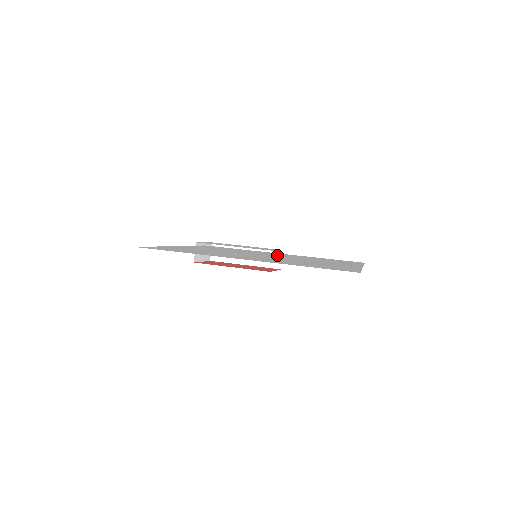
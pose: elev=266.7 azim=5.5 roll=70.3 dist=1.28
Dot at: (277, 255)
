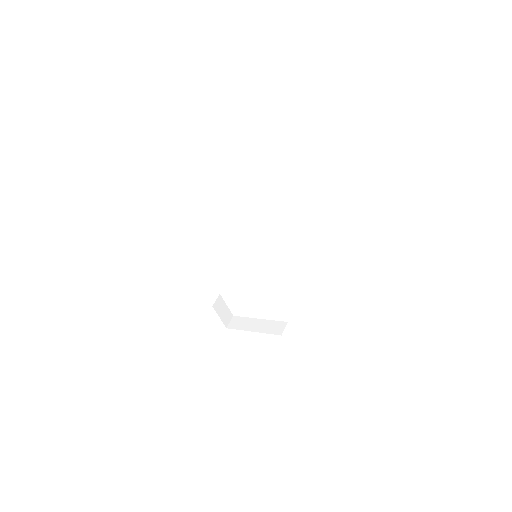
Dot at: occluded
